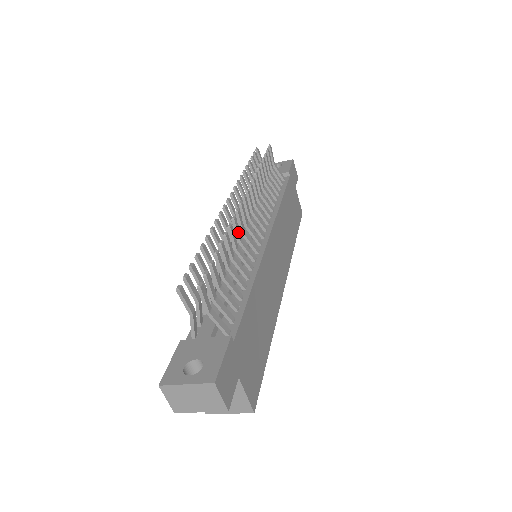
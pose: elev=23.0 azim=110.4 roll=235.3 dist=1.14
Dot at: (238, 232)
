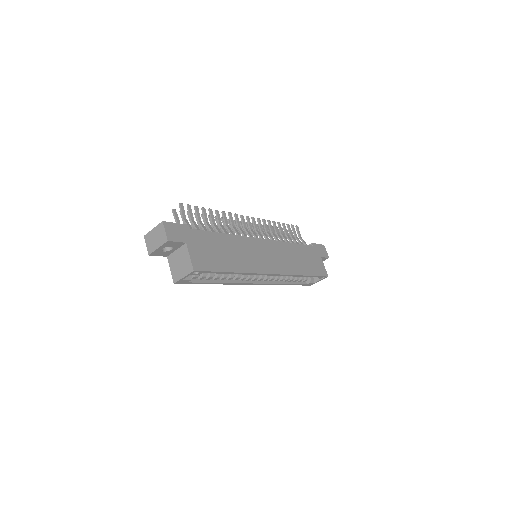
Dot at: (232, 221)
